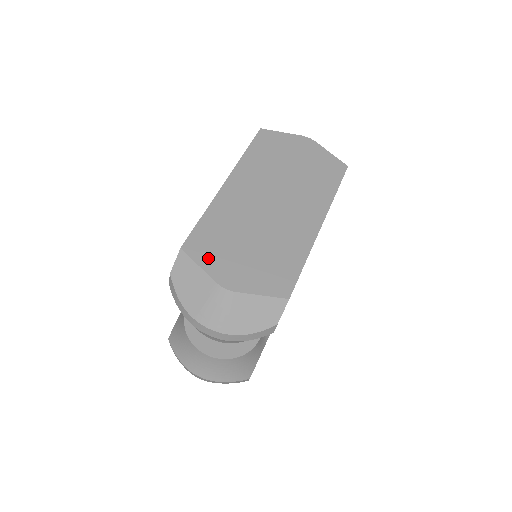
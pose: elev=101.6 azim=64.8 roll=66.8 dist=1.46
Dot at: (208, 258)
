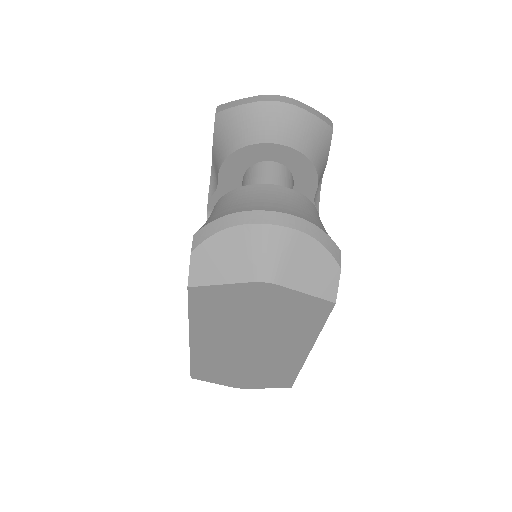
Dot at: (216, 380)
